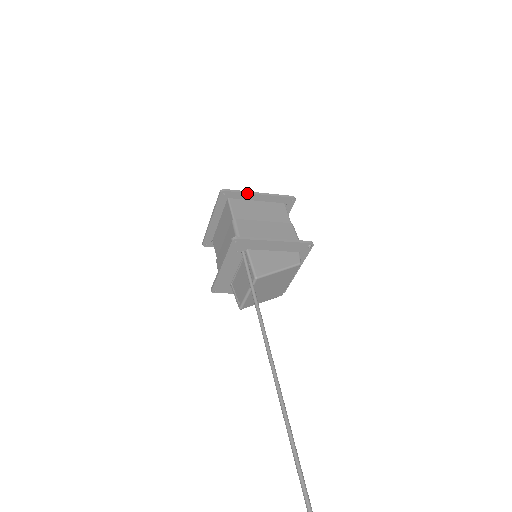
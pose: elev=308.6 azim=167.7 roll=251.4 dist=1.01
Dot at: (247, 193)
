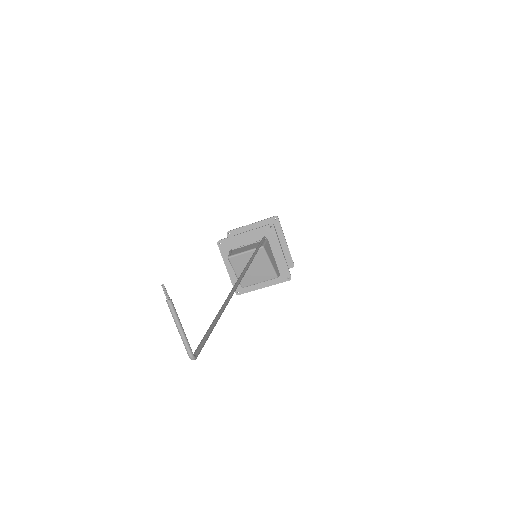
Dot at: (283, 233)
